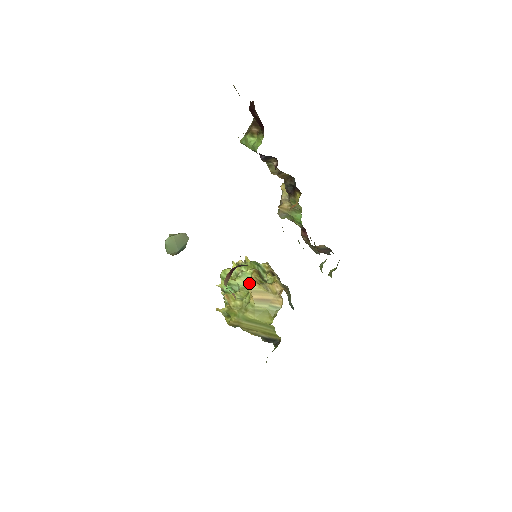
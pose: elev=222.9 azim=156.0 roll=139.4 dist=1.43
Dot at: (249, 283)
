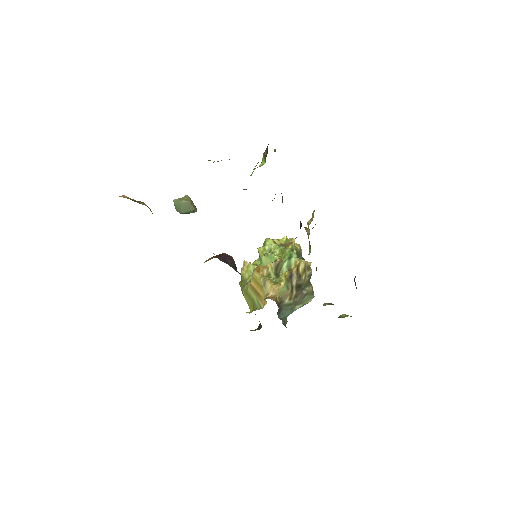
Dot at: (255, 269)
